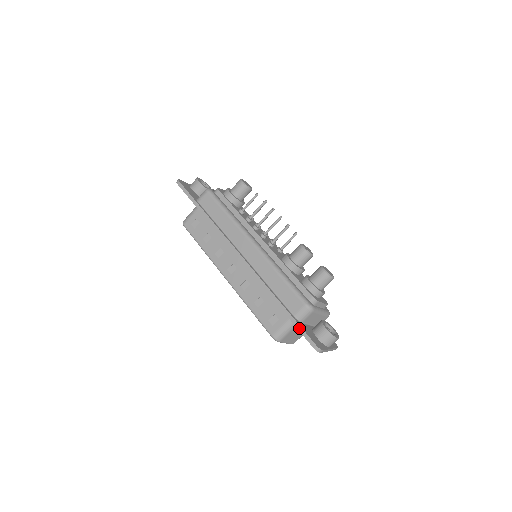
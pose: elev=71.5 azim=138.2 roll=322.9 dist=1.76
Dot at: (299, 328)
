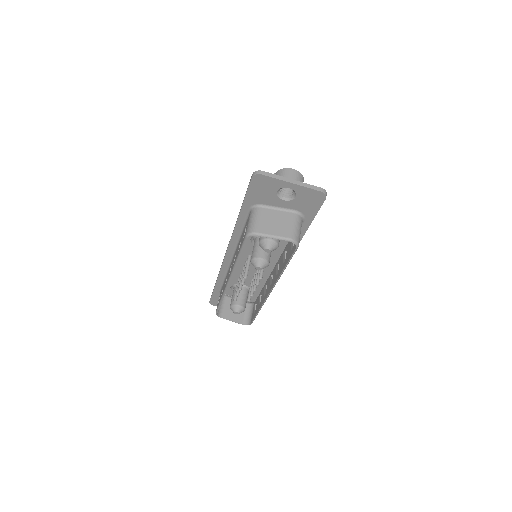
Dot at: (246, 194)
